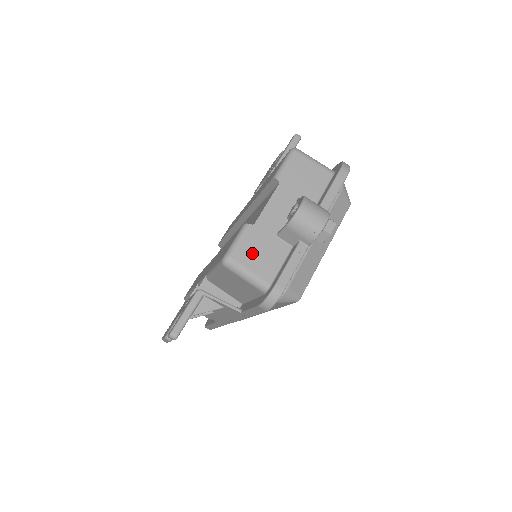
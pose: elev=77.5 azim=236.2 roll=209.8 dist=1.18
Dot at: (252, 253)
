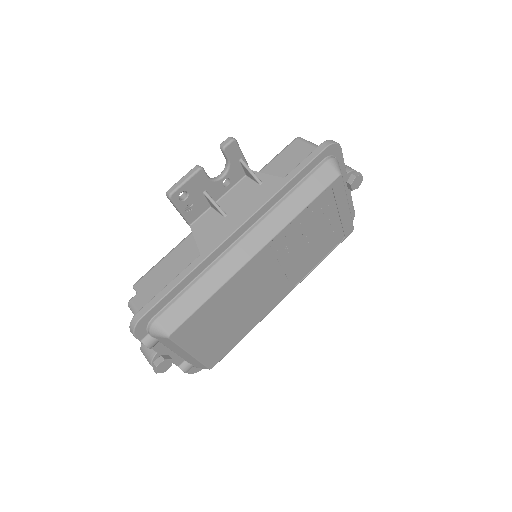
Dot at: occluded
